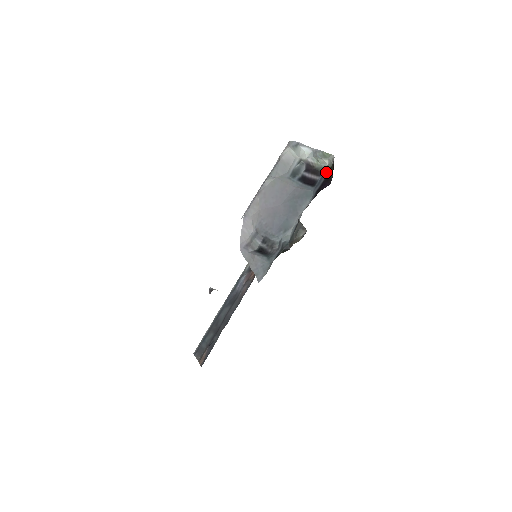
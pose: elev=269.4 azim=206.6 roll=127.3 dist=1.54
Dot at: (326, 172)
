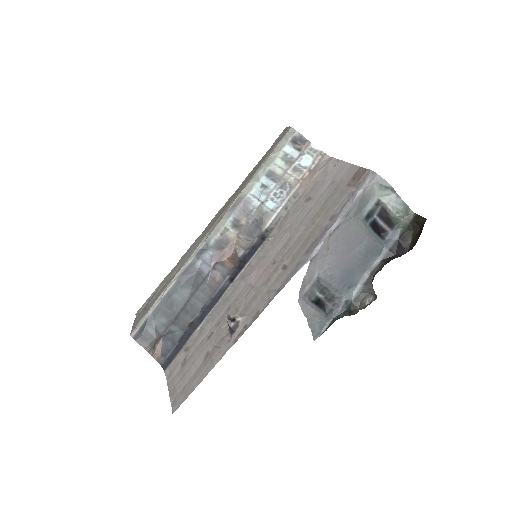
Dot at: (402, 230)
